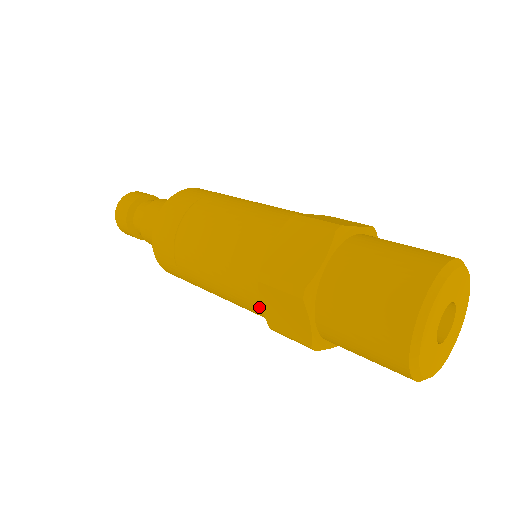
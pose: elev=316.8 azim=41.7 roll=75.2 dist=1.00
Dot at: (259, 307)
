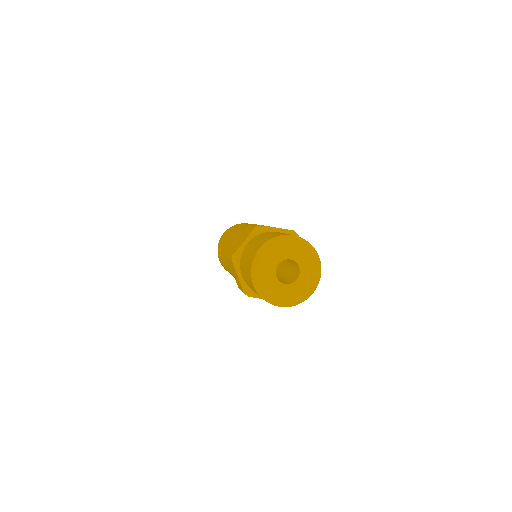
Dot at: occluded
